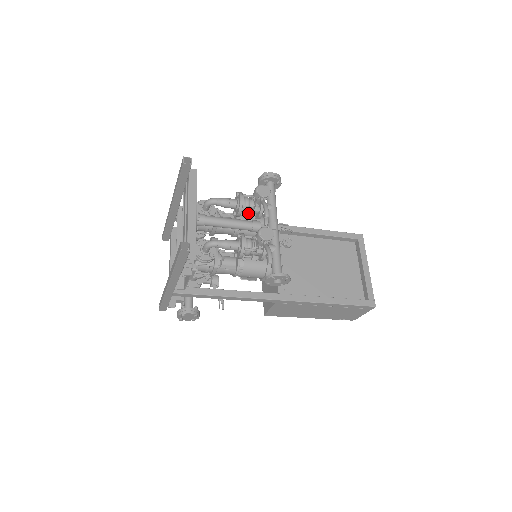
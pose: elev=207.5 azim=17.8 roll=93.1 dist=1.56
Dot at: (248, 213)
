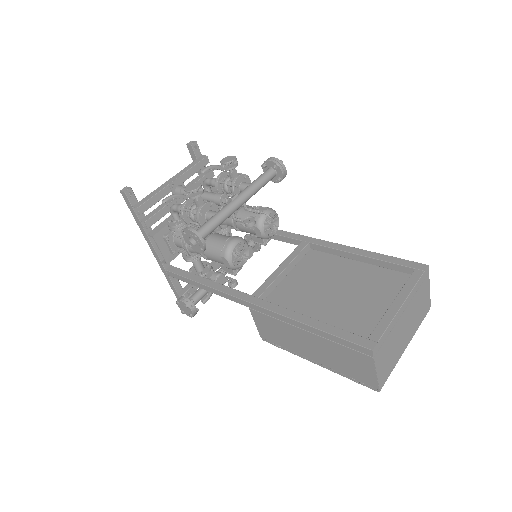
Dot at: (231, 193)
